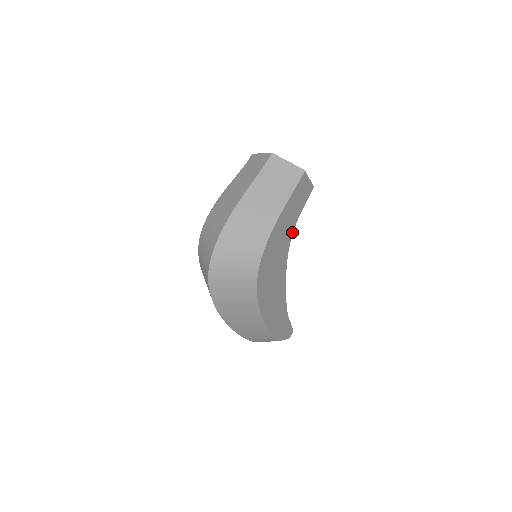
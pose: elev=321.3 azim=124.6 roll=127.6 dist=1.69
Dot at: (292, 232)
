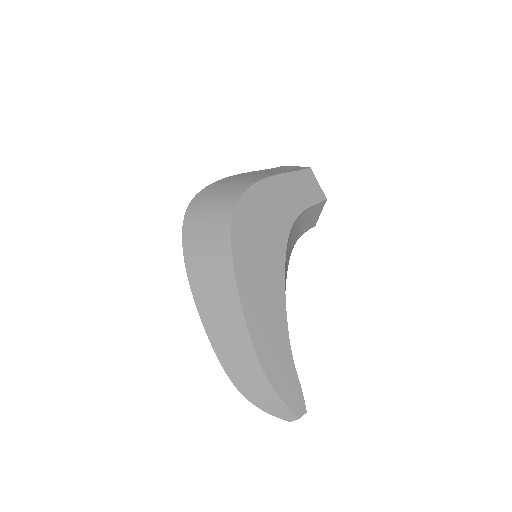
Dot at: (294, 218)
